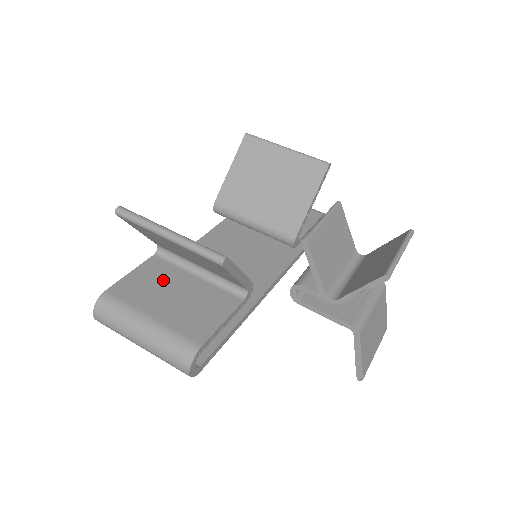
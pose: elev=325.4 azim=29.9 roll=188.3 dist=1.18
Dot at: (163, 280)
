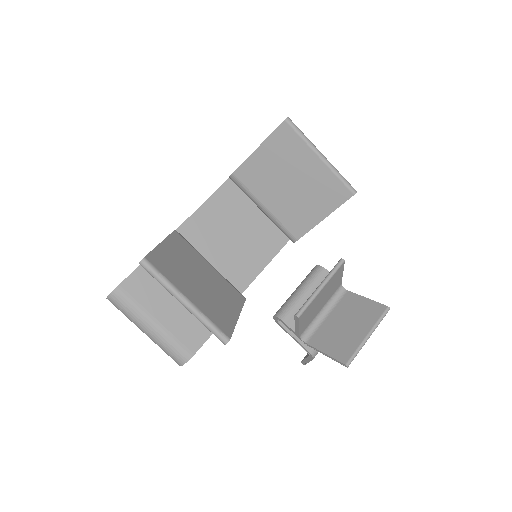
Dot at: occluded
